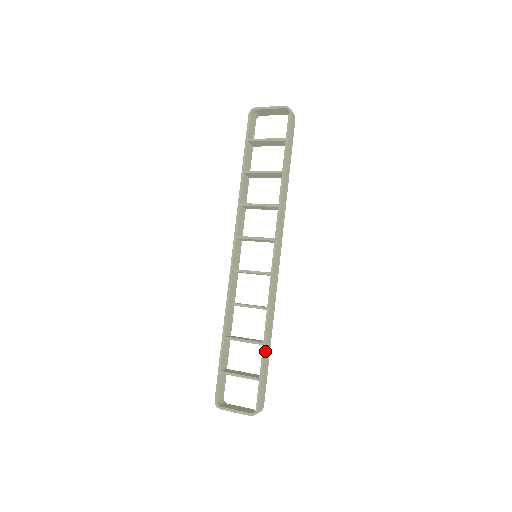
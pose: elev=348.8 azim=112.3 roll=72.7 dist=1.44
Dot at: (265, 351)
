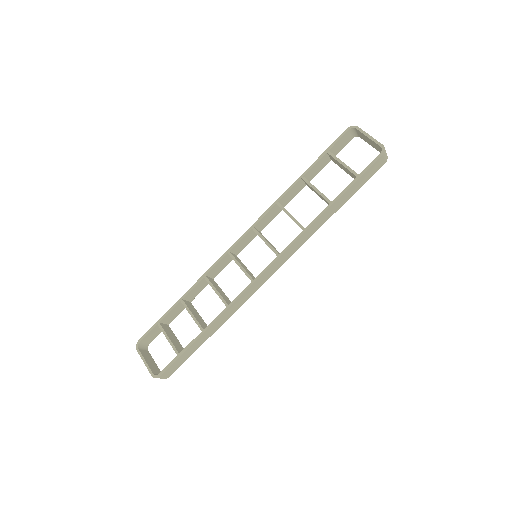
Dot at: (200, 337)
